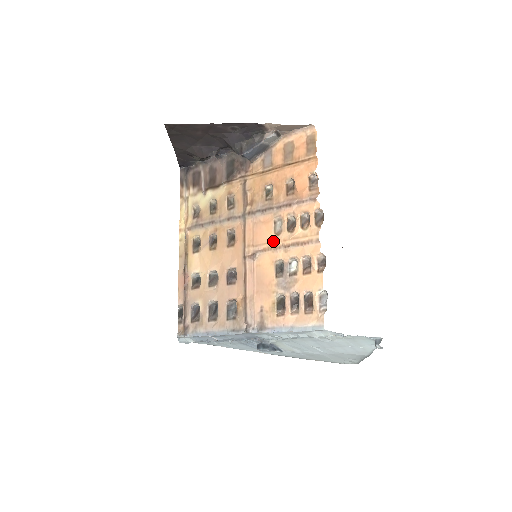
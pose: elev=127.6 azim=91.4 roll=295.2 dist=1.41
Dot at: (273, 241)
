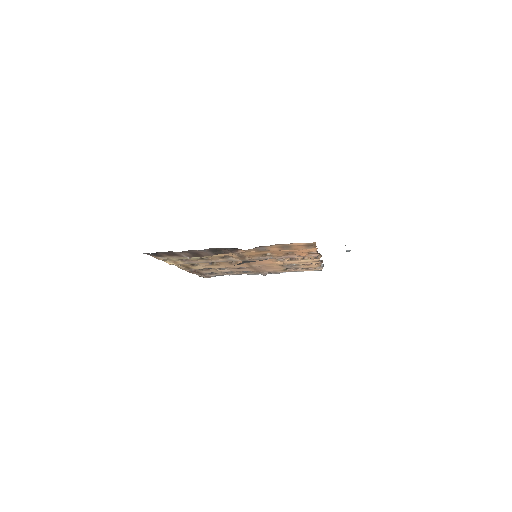
Dot at: (278, 263)
